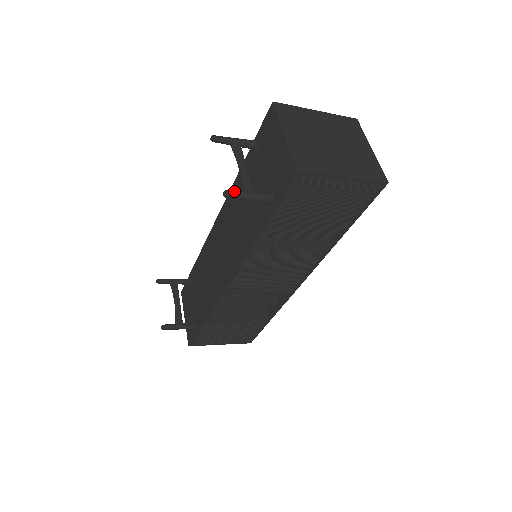
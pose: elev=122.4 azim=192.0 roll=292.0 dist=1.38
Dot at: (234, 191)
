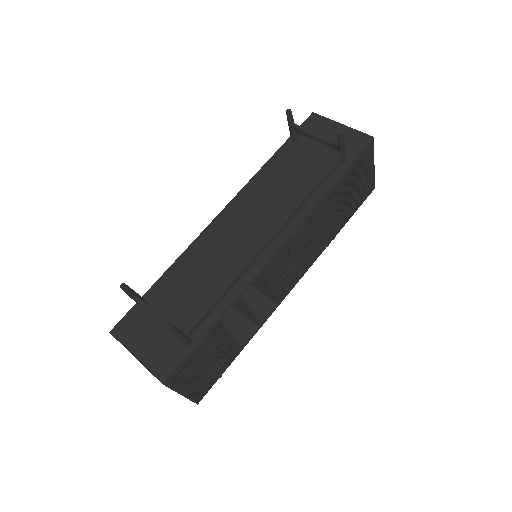
Dot at: (342, 135)
